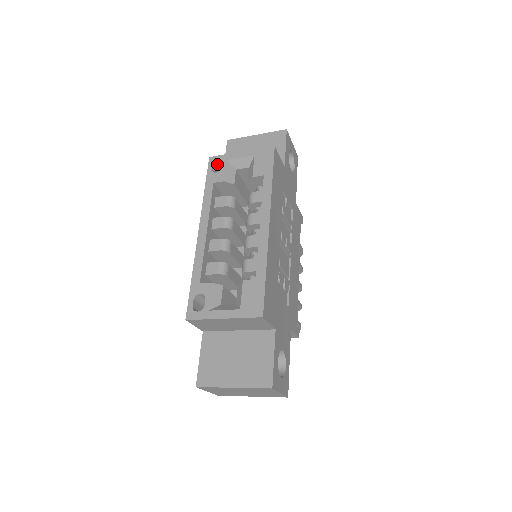
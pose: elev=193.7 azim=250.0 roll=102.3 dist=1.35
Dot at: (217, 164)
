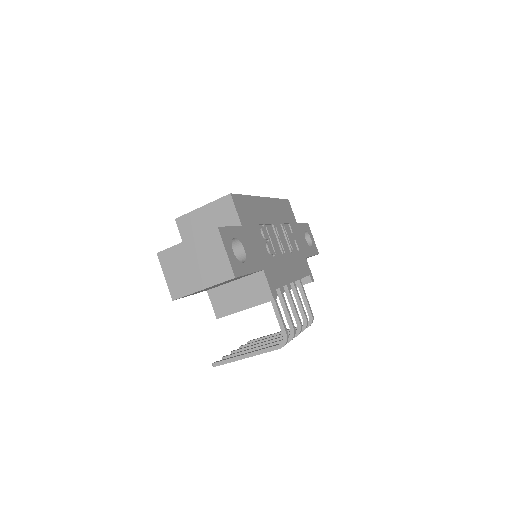
Dot at: occluded
